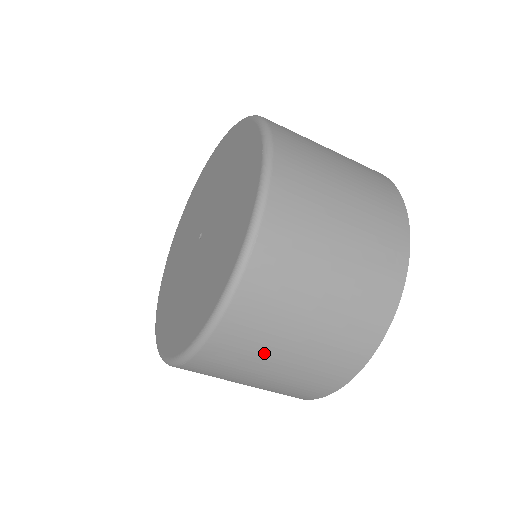
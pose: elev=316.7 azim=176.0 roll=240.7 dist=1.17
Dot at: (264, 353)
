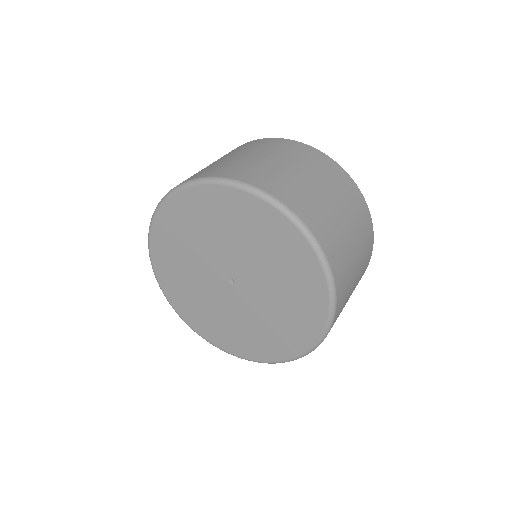
Dot at: occluded
